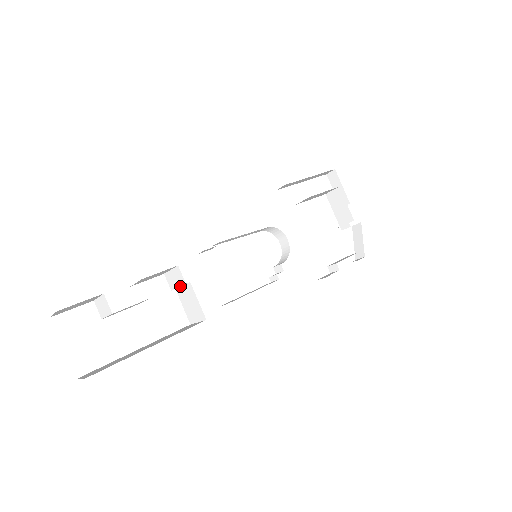
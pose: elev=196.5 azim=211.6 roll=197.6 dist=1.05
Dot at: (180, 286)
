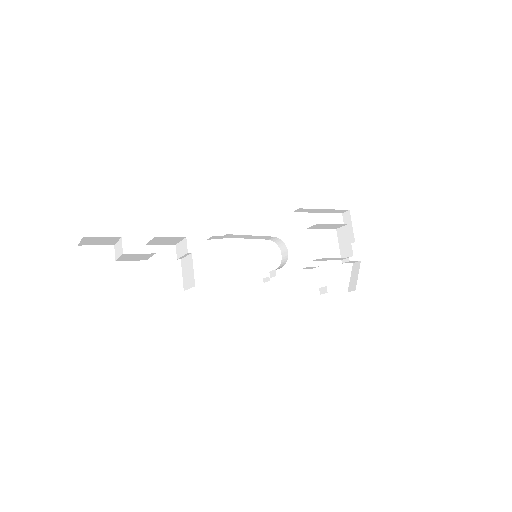
Dot at: (184, 257)
